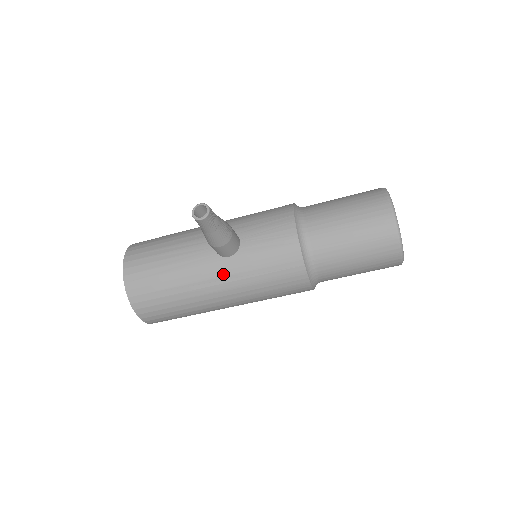
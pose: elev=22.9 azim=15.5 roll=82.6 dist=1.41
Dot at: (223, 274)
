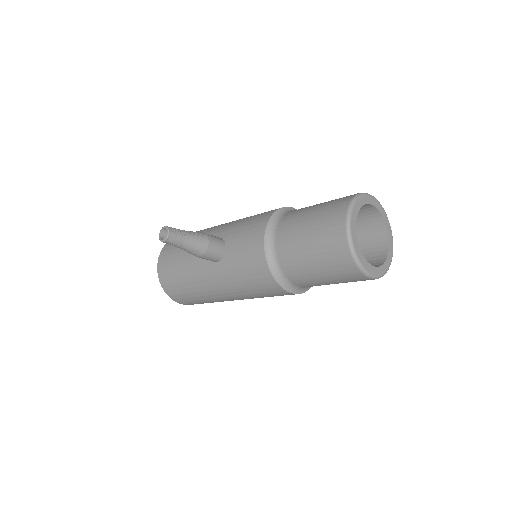
Dot at: (215, 276)
